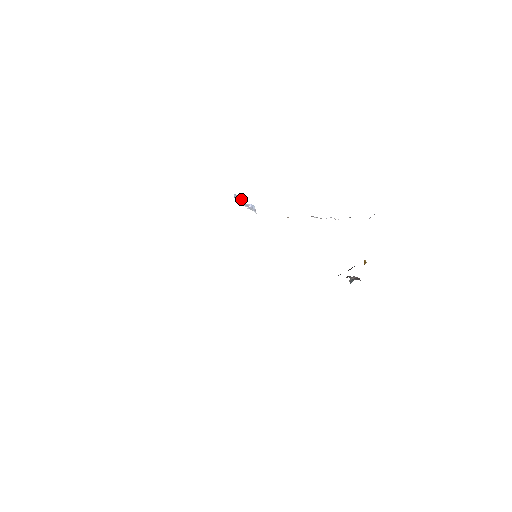
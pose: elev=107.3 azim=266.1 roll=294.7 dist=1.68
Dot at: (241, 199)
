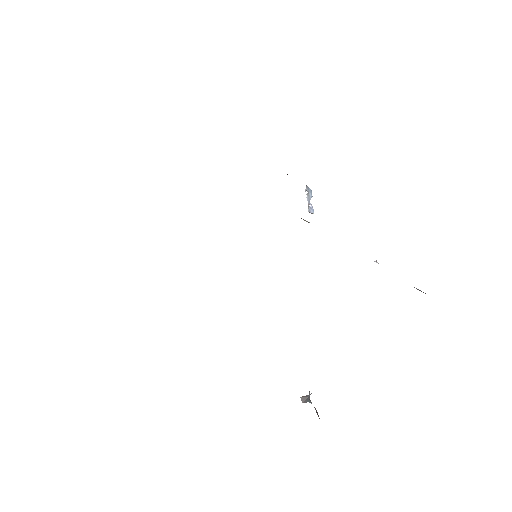
Dot at: (311, 197)
